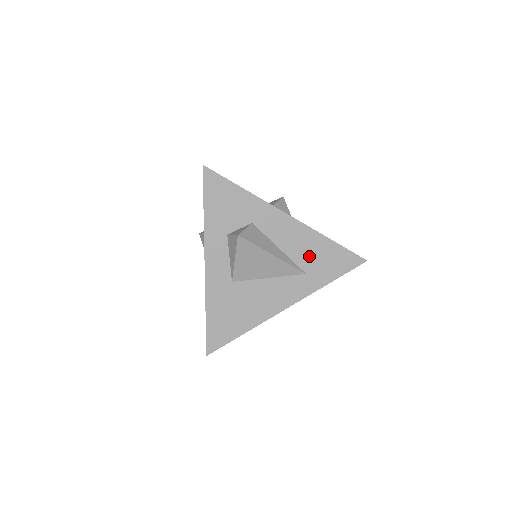
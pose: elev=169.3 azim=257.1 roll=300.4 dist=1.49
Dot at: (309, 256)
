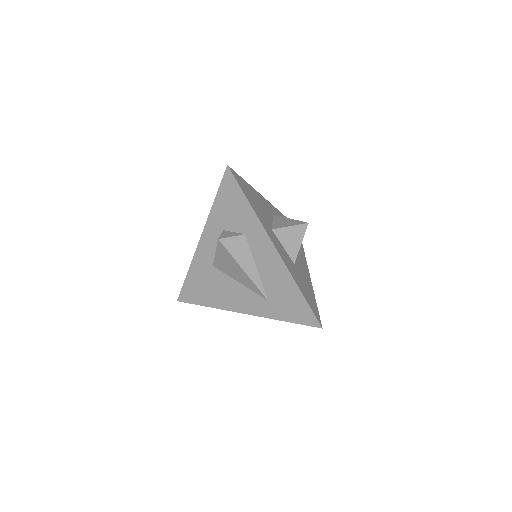
Dot at: (277, 290)
